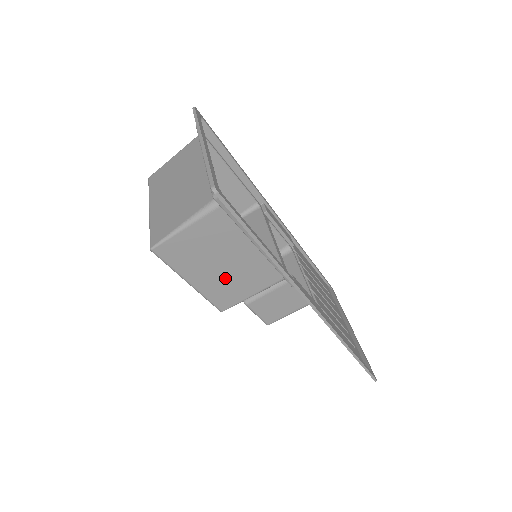
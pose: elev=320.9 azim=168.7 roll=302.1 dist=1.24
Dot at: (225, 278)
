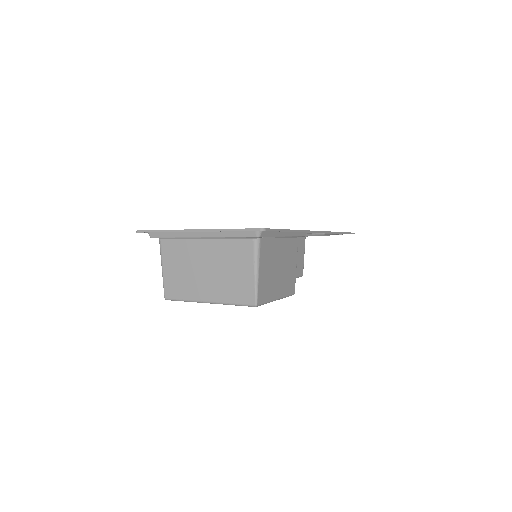
Dot at: (284, 274)
